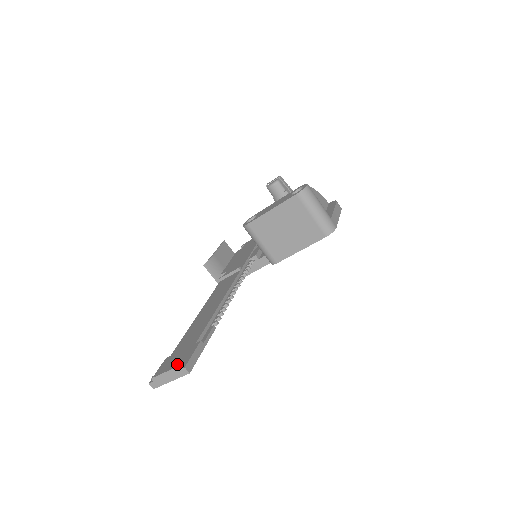
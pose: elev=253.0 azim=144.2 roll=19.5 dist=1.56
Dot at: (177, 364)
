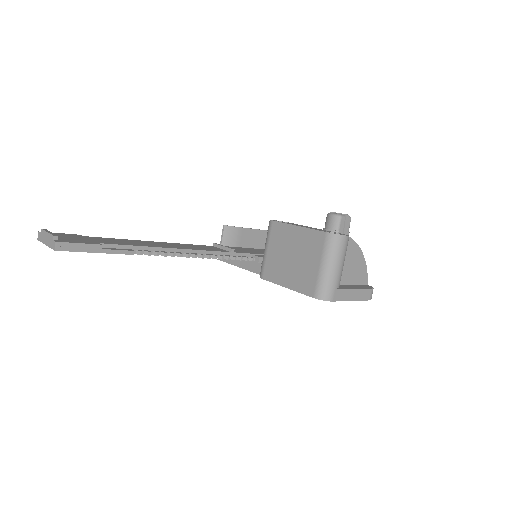
Dot at: (64, 238)
